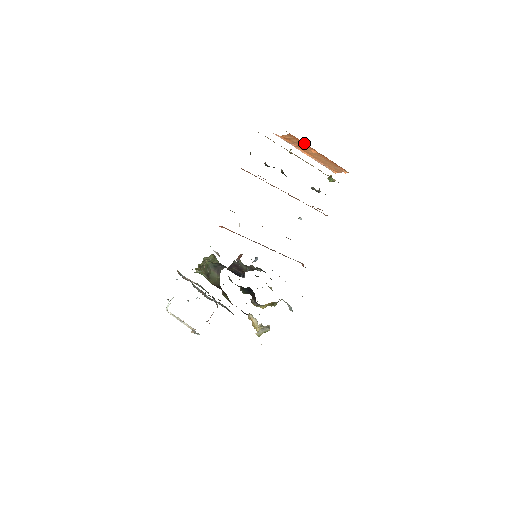
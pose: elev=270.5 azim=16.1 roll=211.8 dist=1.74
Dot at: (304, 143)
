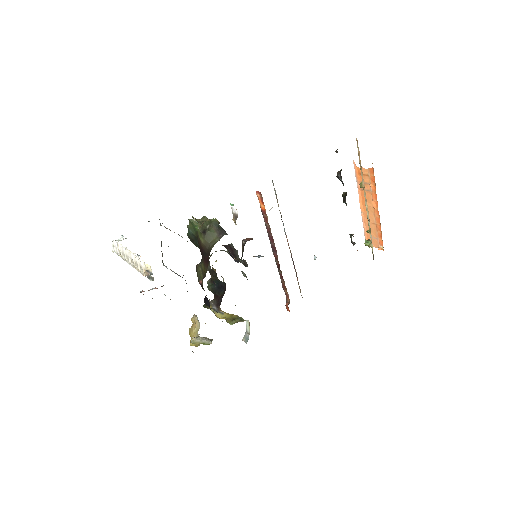
Dot at: (375, 188)
